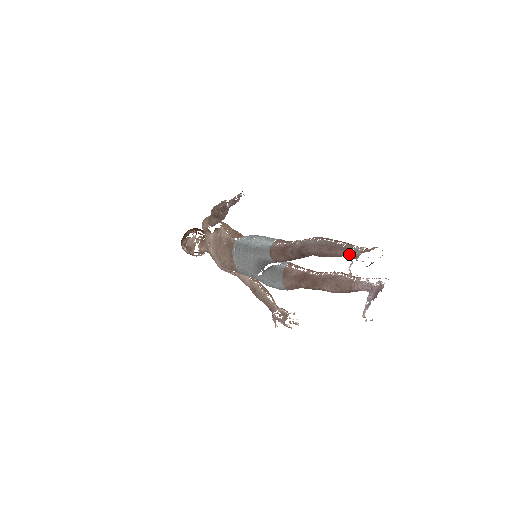
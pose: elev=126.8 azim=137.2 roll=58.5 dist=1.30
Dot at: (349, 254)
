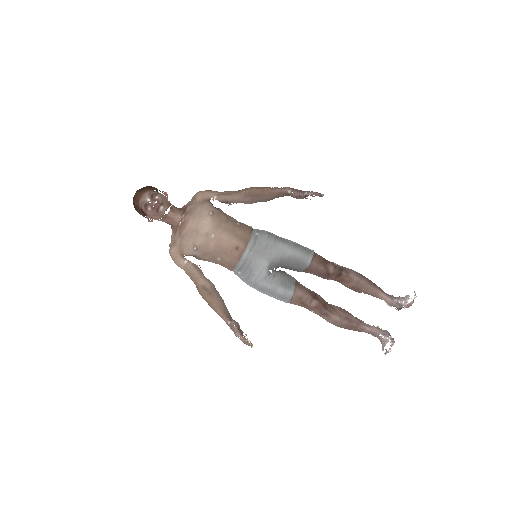
Dot at: (384, 294)
